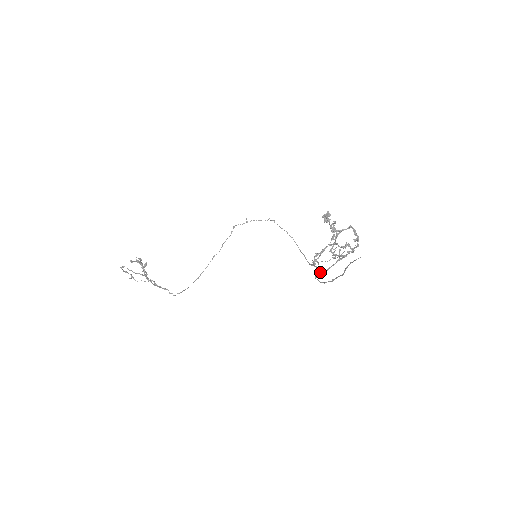
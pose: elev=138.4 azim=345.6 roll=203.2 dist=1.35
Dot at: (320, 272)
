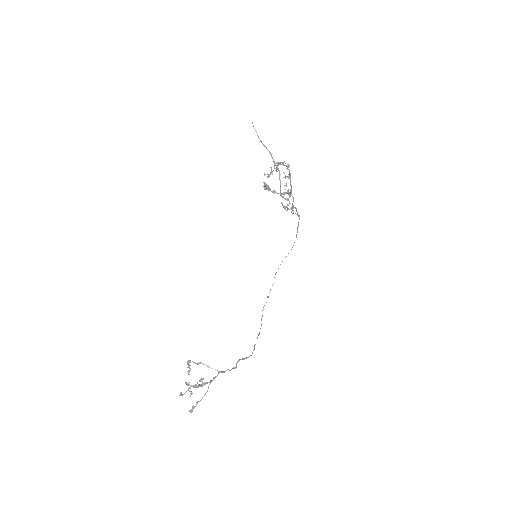
Dot at: (288, 199)
